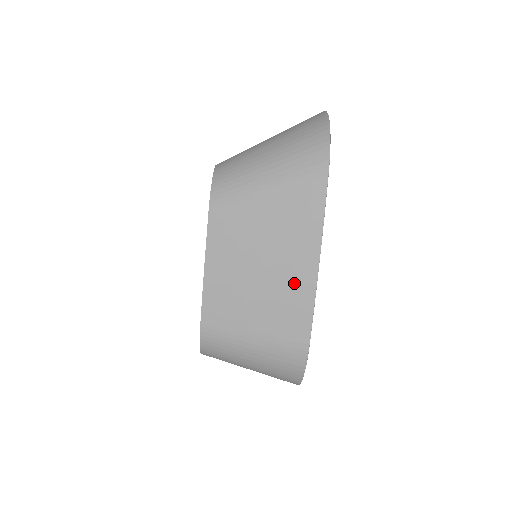
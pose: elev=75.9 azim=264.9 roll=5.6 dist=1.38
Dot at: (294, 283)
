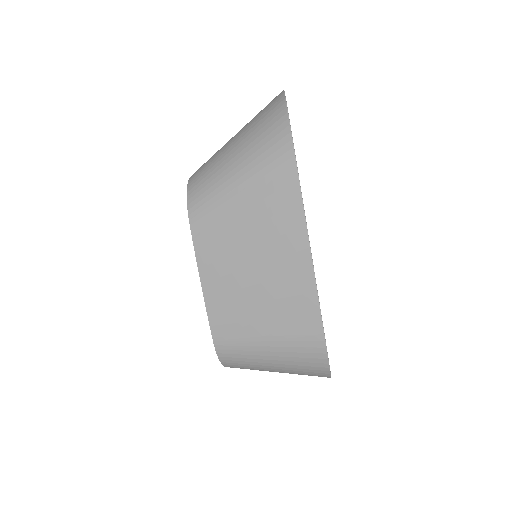
Dot at: (291, 275)
